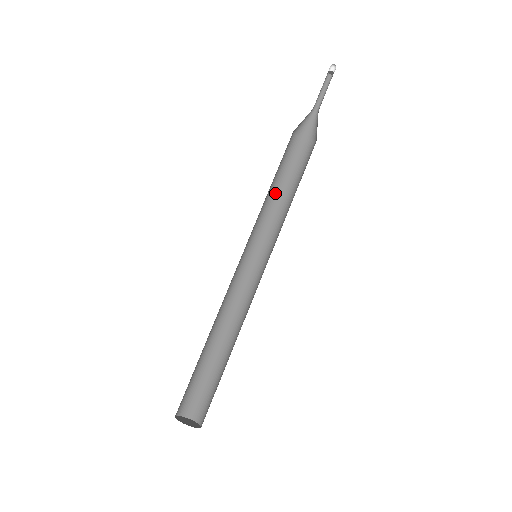
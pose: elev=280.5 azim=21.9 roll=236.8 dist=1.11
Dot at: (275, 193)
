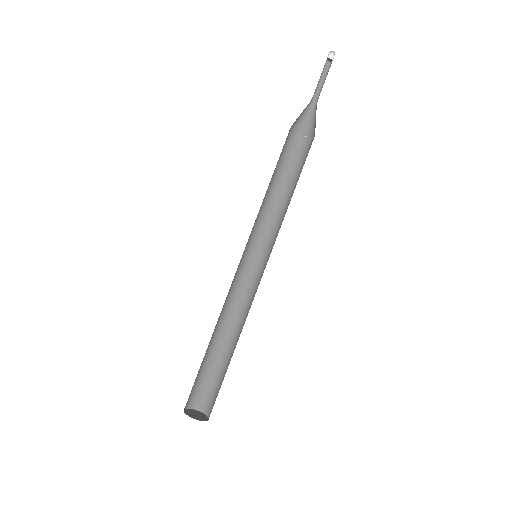
Dot at: (269, 187)
